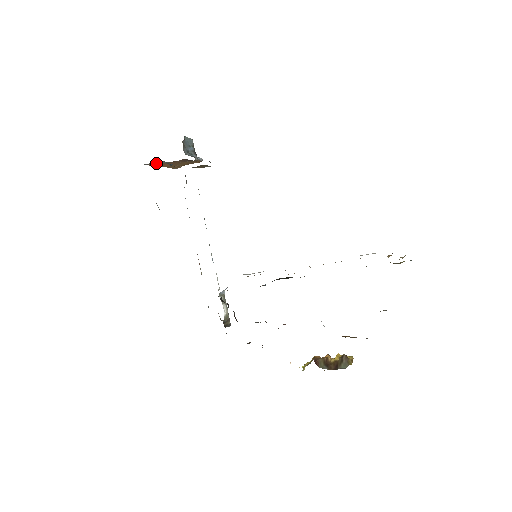
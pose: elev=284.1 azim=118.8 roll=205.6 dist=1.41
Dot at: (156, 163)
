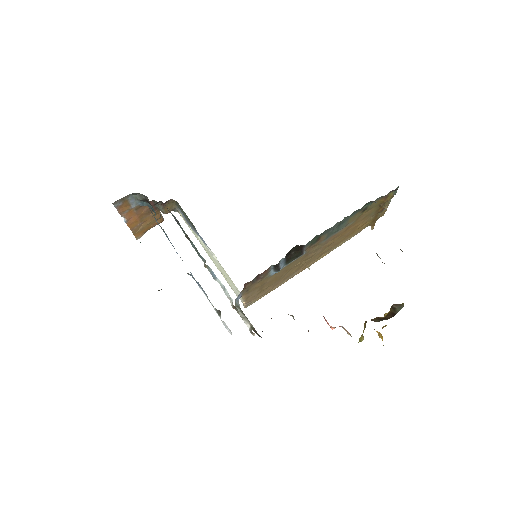
Dot at: (124, 206)
